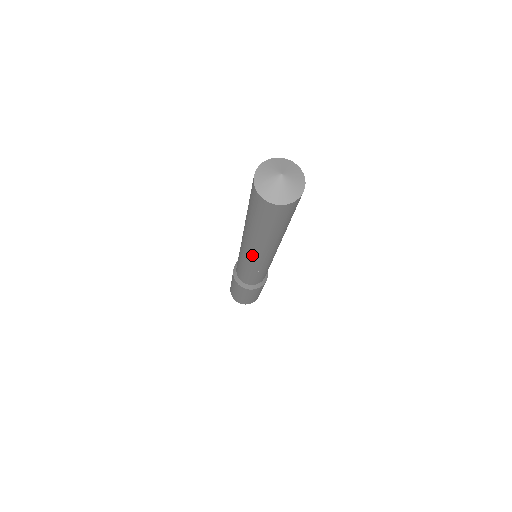
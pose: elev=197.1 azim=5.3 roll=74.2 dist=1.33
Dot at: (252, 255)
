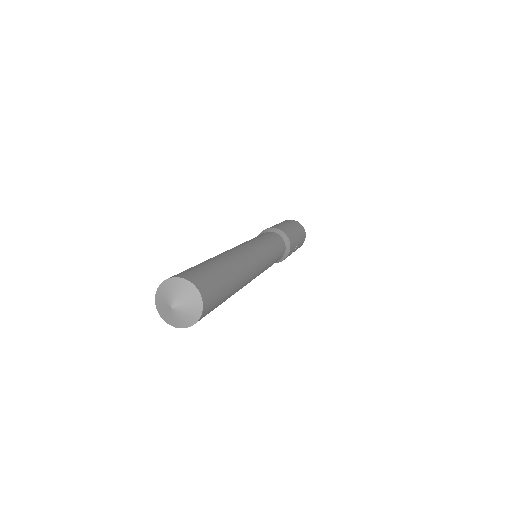
Dot at: occluded
